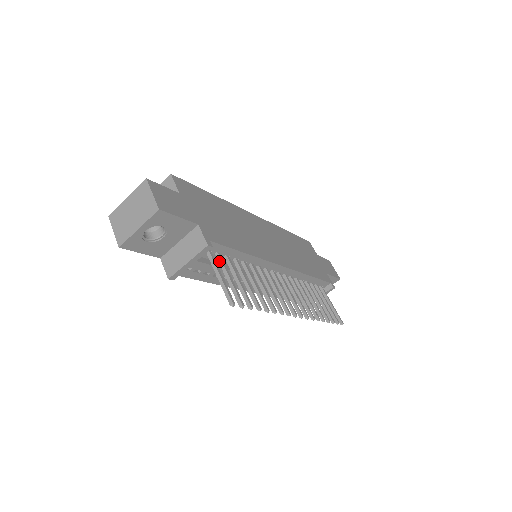
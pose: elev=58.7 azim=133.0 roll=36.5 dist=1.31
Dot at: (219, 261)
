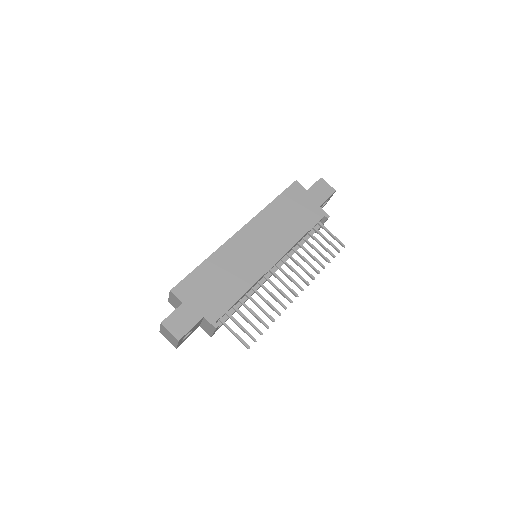
Dot at: occluded
